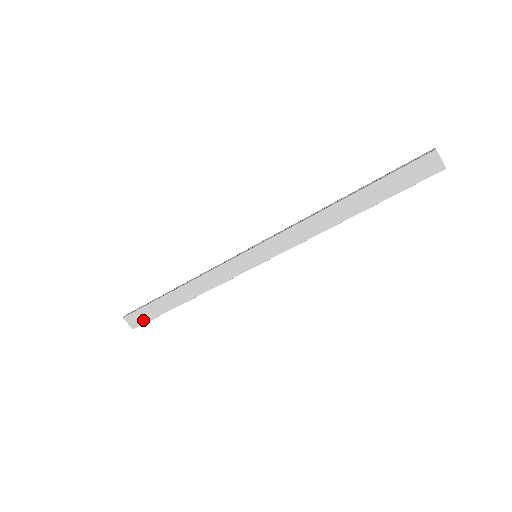
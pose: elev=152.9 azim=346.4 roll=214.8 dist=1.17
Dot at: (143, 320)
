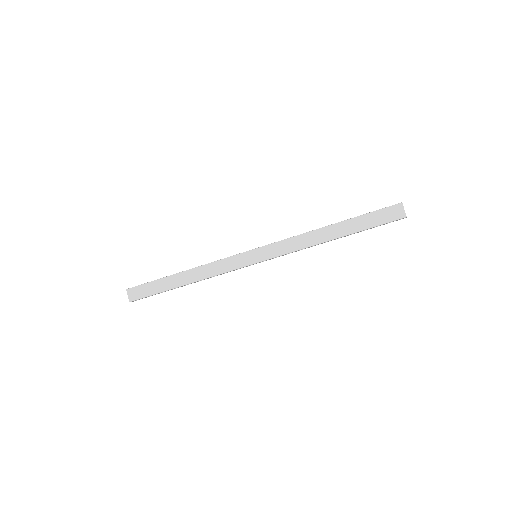
Dot at: (142, 295)
